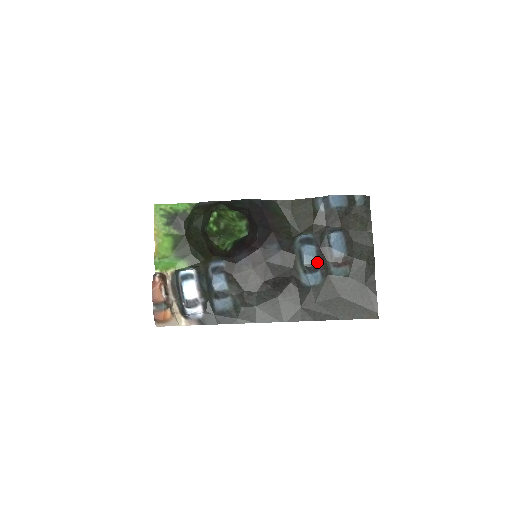
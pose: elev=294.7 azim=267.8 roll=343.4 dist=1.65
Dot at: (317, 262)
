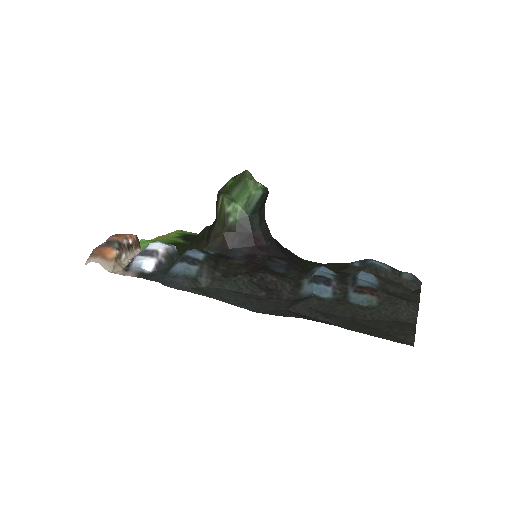
Dot at: (332, 279)
